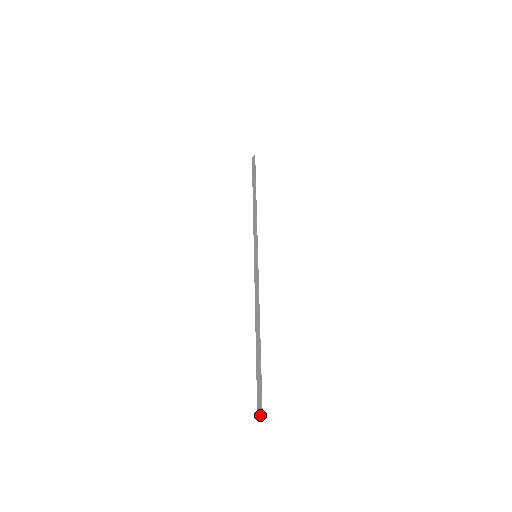
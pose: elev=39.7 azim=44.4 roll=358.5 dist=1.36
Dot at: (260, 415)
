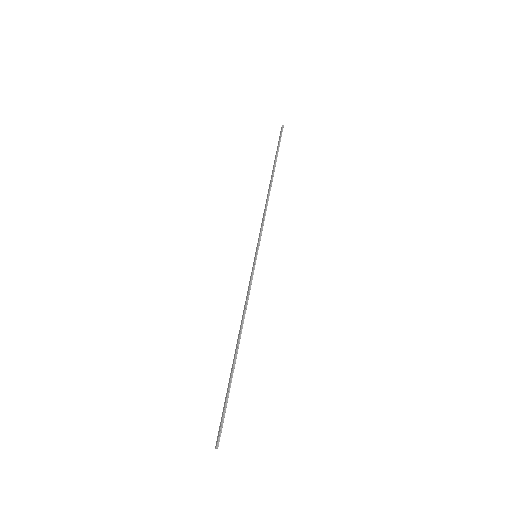
Dot at: (216, 445)
